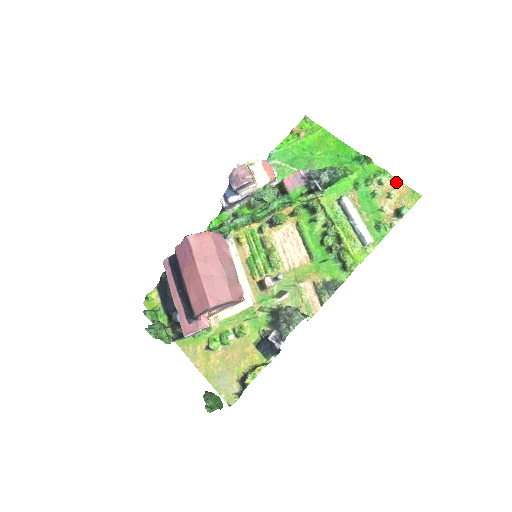
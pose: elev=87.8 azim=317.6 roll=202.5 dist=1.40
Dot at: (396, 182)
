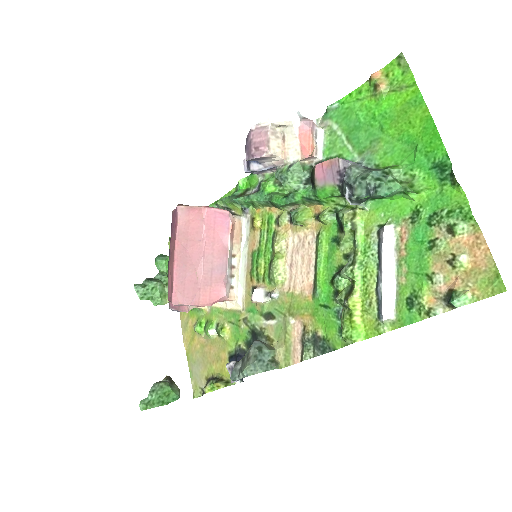
Dot at: (478, 241)
